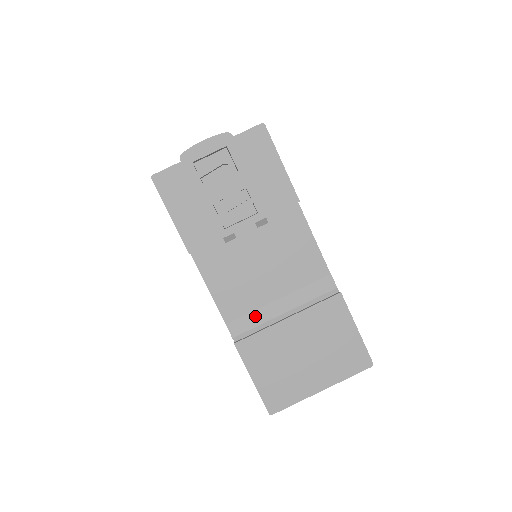
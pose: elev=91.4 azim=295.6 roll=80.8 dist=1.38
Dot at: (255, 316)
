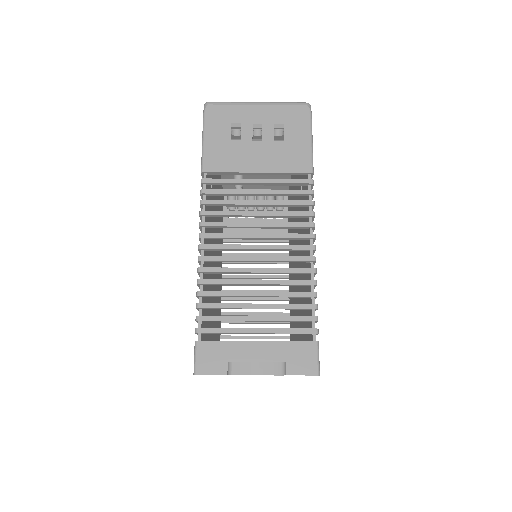
Dot at: occluded
